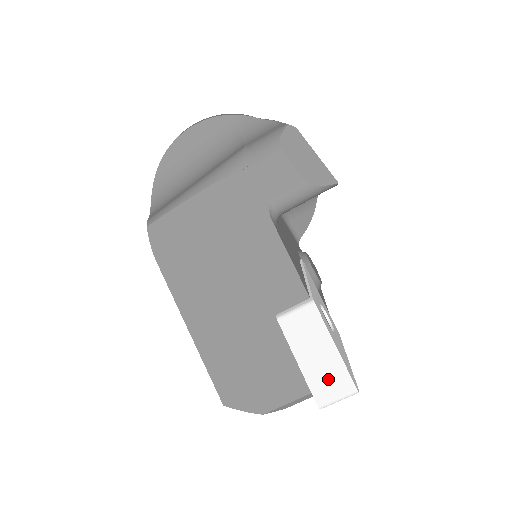
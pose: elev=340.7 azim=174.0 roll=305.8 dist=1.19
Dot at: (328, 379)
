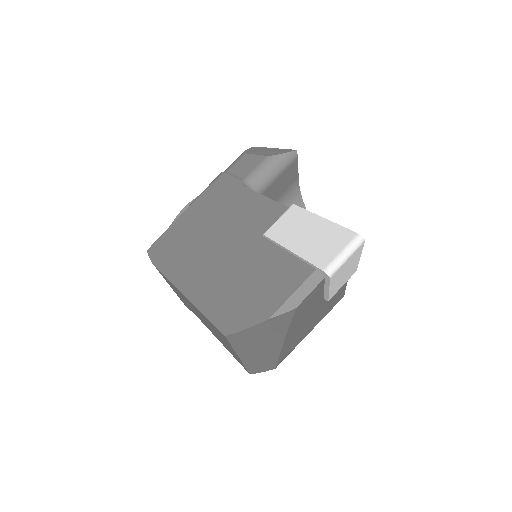
Dot at: (325, 244)
